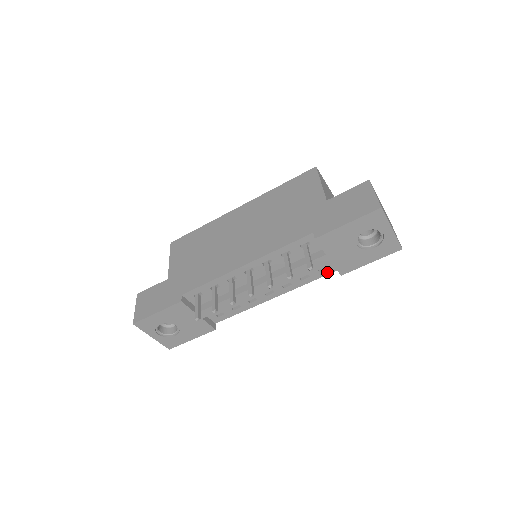
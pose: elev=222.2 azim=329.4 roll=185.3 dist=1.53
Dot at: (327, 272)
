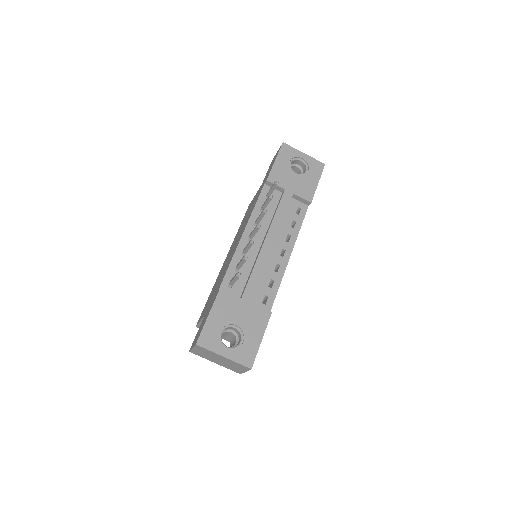
Dot at: (303, 212)
